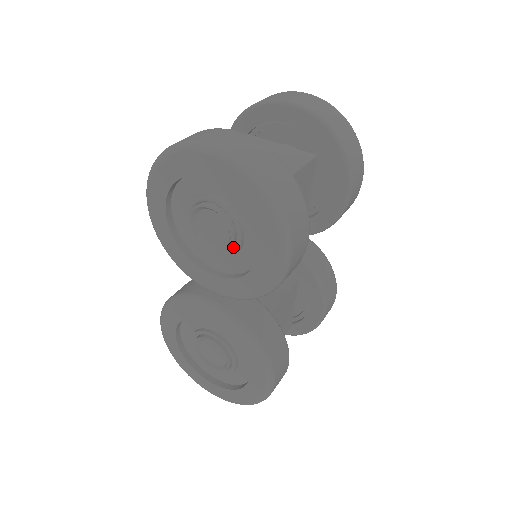
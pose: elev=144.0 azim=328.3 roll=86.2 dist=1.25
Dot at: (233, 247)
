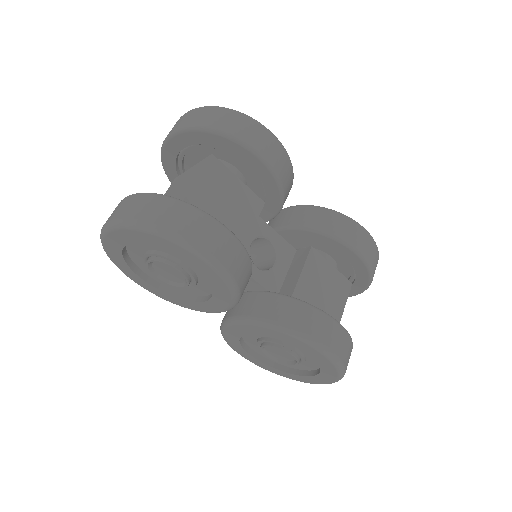
Dot at: (188, 275)
